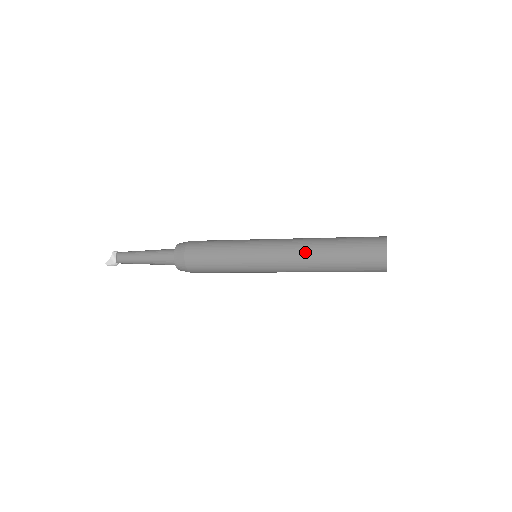
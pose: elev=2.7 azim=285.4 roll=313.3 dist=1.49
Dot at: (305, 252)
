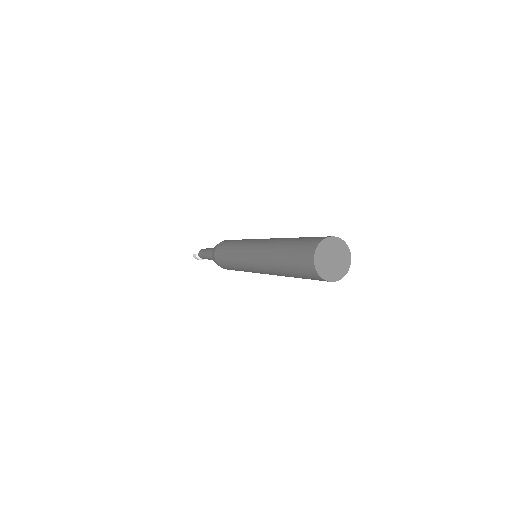
Dot at: (273, 241)
